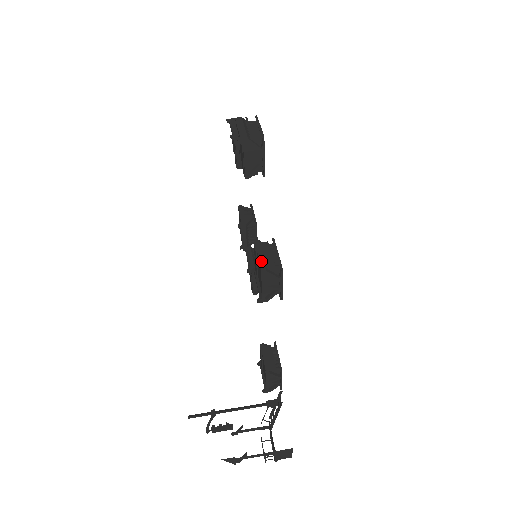
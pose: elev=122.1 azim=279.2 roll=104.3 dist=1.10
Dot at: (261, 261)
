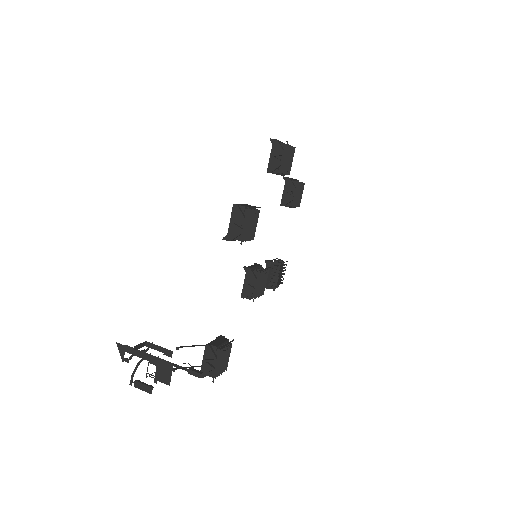
Dot at: (240, 204)
